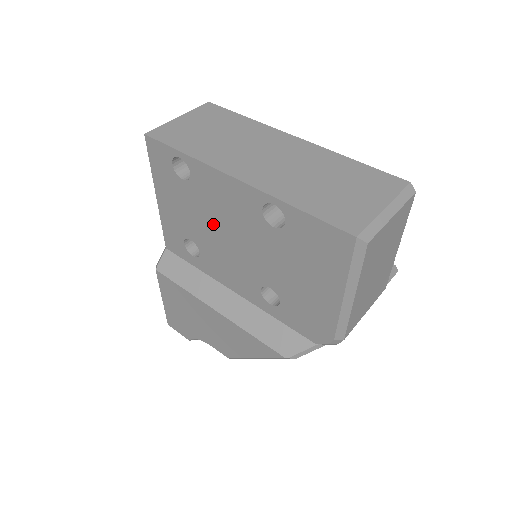
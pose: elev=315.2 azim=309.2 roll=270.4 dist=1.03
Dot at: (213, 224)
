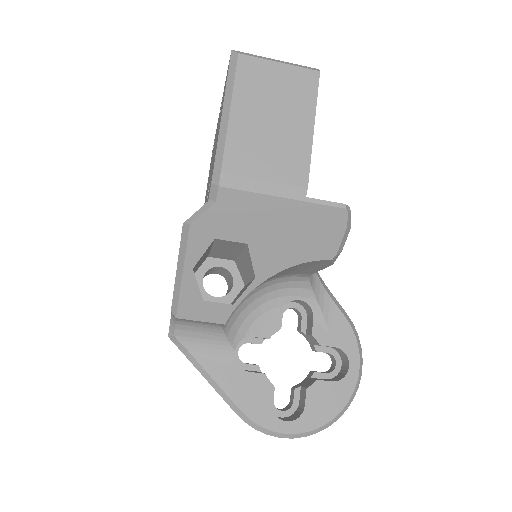
Dot at: occluded
